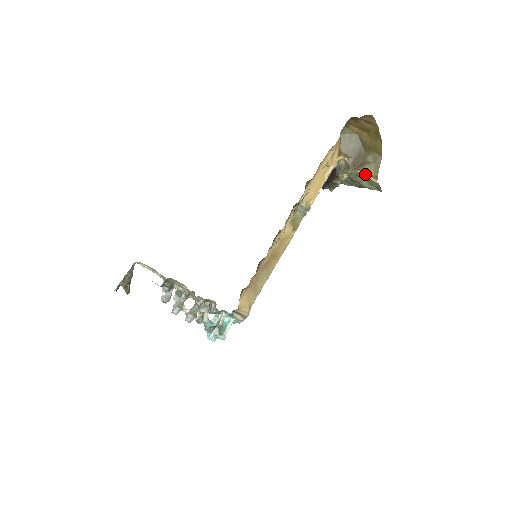
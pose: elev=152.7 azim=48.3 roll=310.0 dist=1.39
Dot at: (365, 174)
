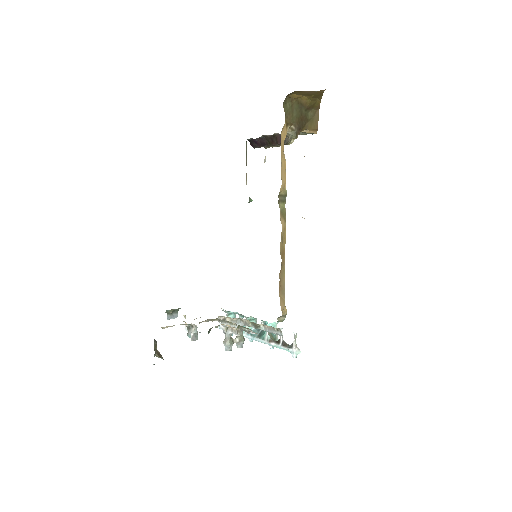
Dot at: (307, 131)
